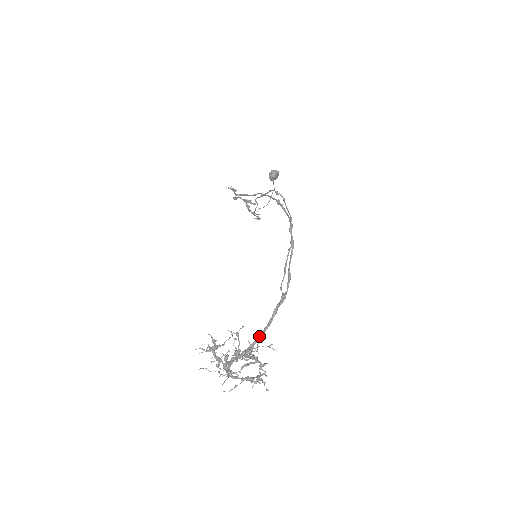
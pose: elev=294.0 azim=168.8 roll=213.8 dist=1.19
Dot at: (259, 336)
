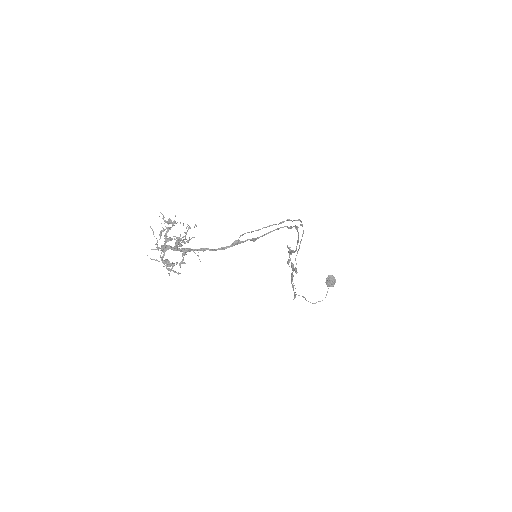
Dot at: (200, 248)
